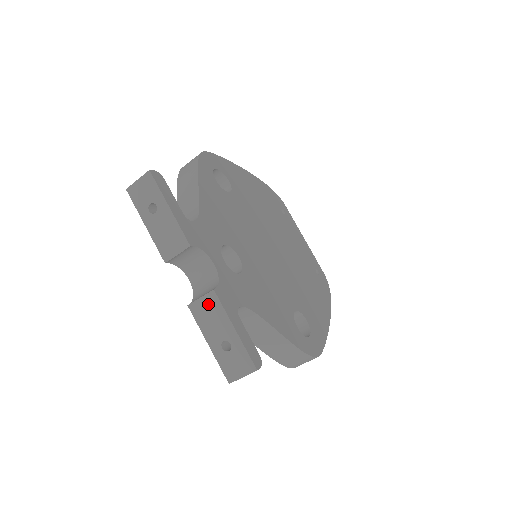
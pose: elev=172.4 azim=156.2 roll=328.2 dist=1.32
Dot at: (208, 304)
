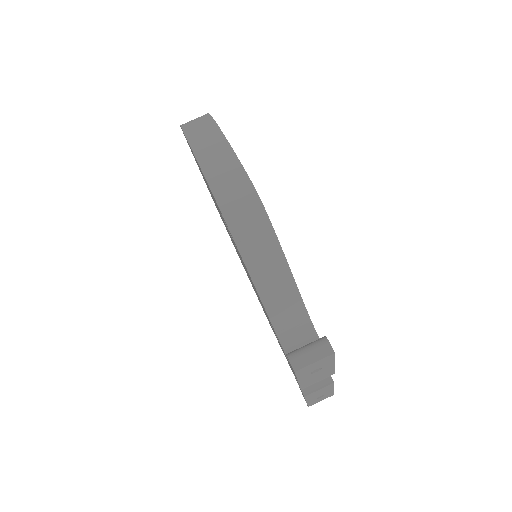
Dot at: (323, 389)
